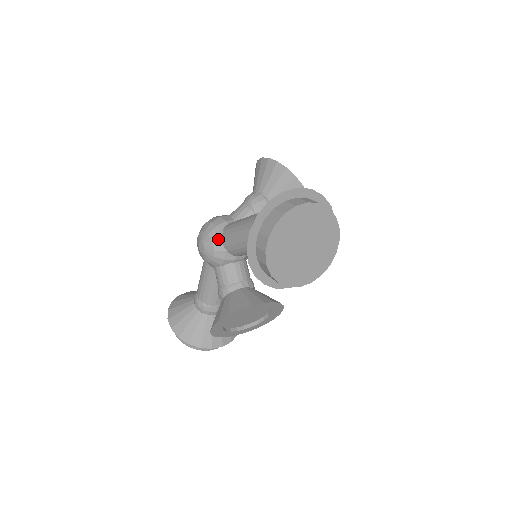
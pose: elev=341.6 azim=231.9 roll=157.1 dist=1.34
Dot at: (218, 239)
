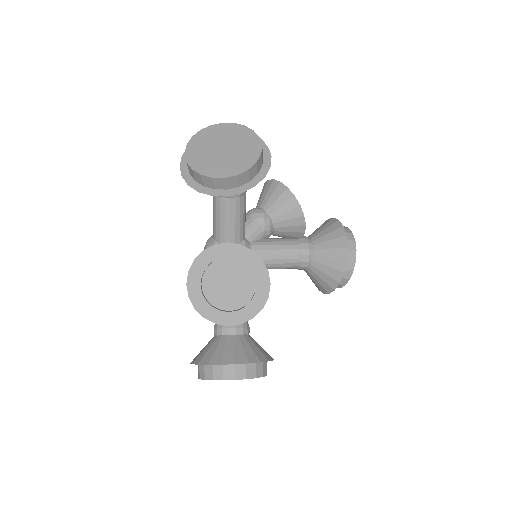
Dot at: (211, 237)
